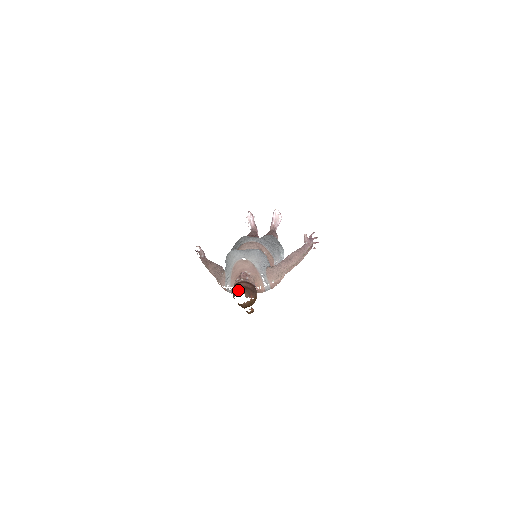
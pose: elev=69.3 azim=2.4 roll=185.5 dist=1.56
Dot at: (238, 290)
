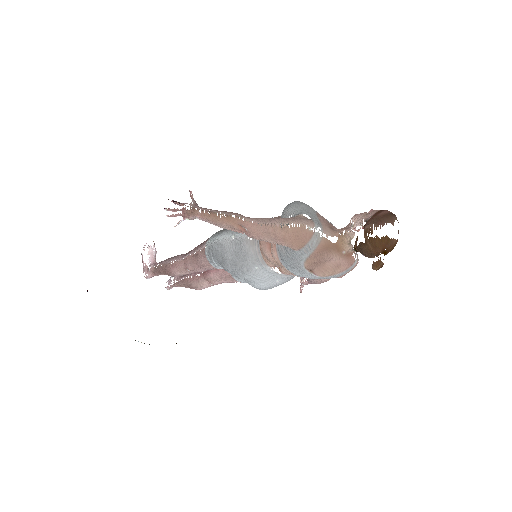
Dot at: (393, 215)
